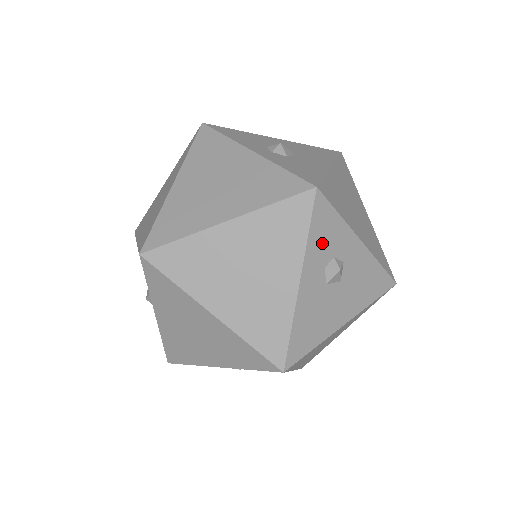
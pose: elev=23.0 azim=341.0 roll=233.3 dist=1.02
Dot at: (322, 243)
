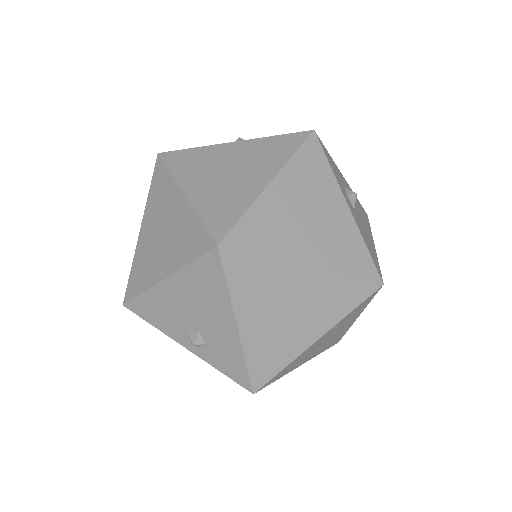
Dot at: (337, 175)
